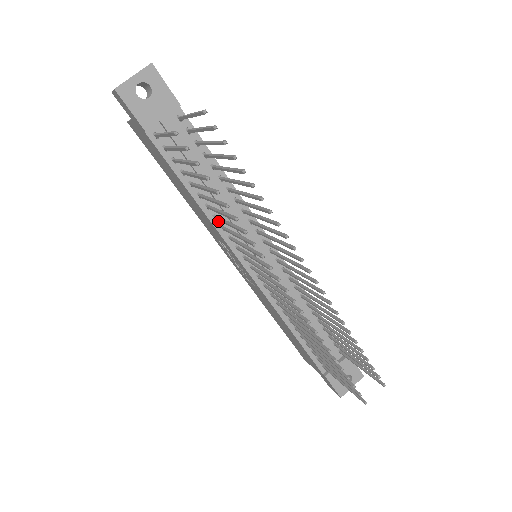
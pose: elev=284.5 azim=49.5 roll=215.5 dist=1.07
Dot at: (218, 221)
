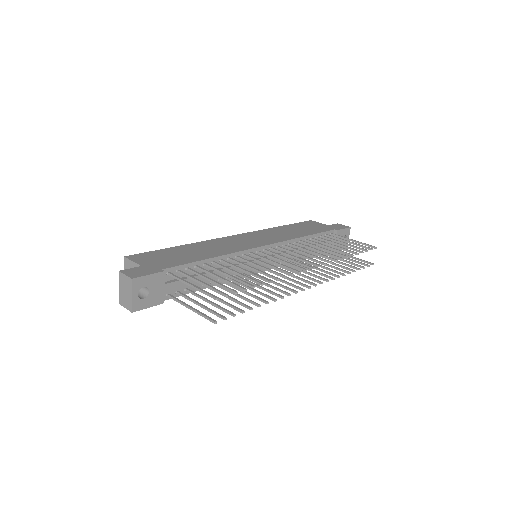
Dot at: occluded
